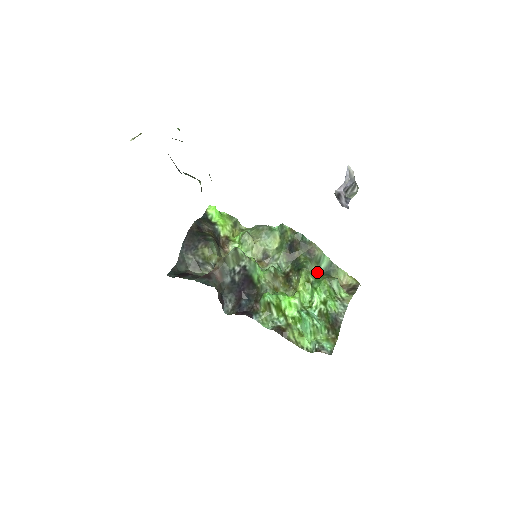
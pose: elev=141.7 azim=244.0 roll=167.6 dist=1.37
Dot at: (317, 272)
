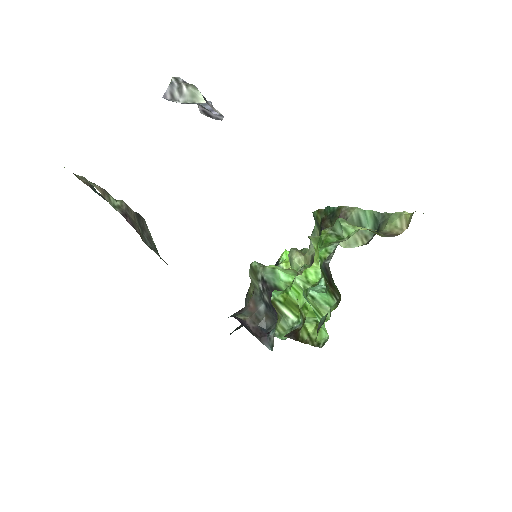
Dot at: (361, 238)
